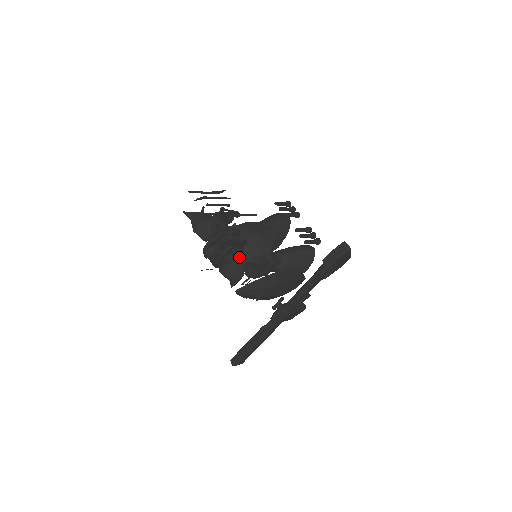
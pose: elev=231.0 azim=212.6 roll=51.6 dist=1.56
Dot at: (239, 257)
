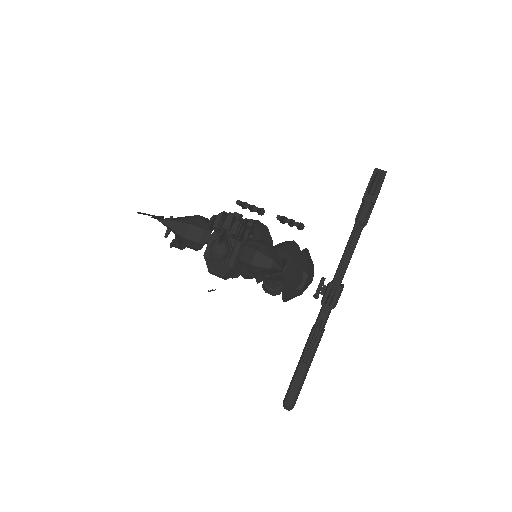
Dot at: (262, 241)
